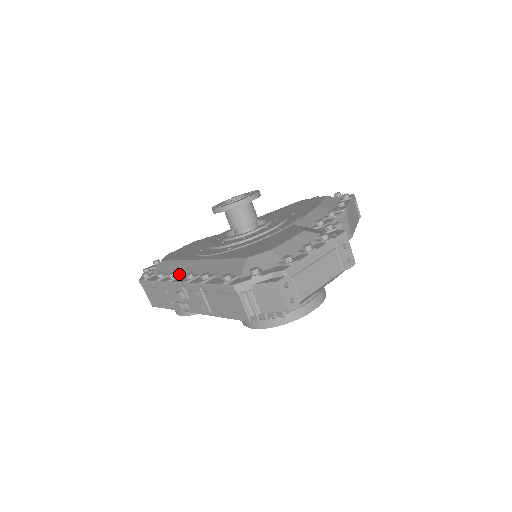
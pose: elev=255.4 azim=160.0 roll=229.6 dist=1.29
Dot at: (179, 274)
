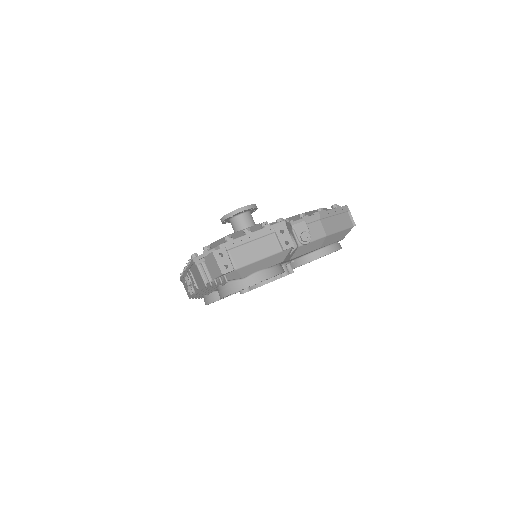
Dot at: occluded
